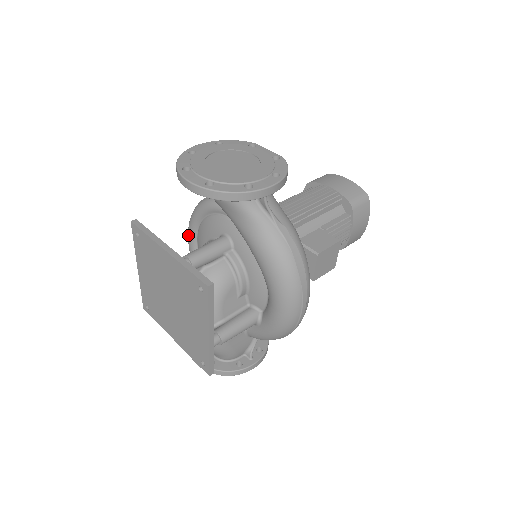
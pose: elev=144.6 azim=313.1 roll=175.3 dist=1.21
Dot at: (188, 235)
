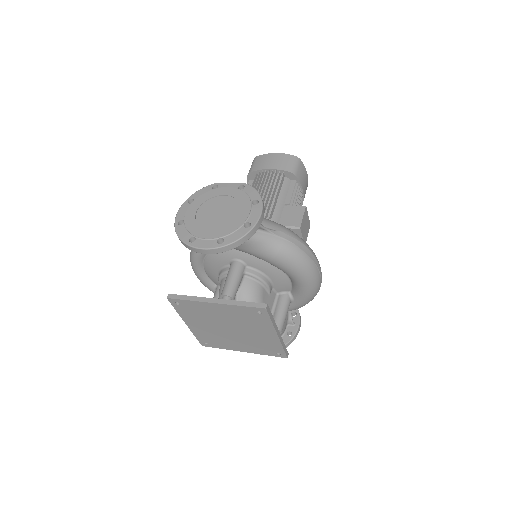
Dot at: (195, 273)
